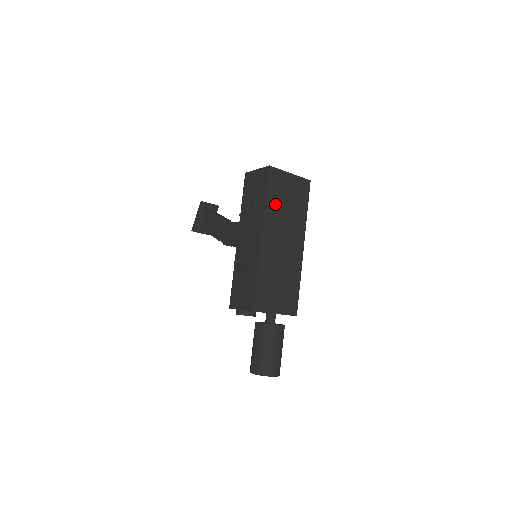
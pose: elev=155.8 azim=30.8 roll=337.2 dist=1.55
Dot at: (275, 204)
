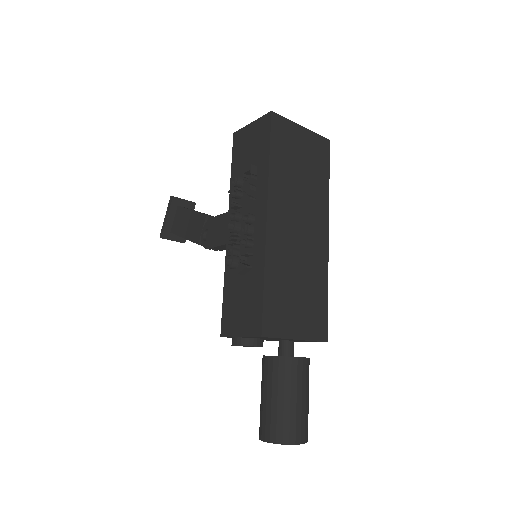
Dot at: (283, 169)
